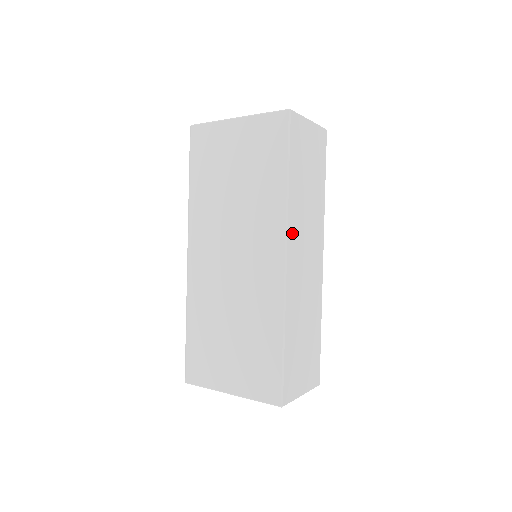
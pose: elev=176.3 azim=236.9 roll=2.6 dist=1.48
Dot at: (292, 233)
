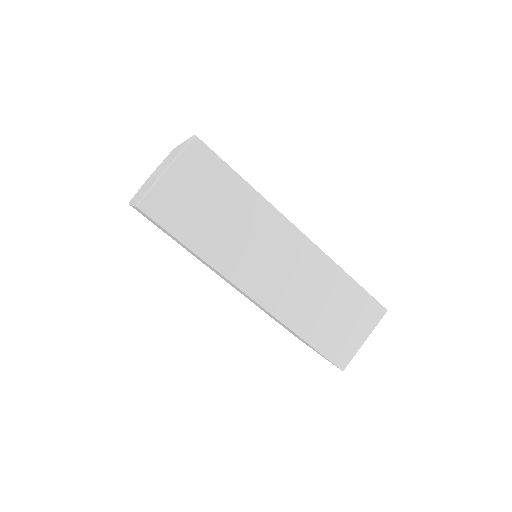
Dot at: (238, 274)
